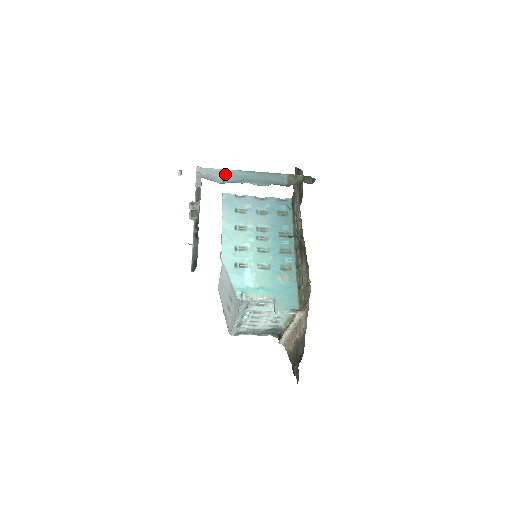
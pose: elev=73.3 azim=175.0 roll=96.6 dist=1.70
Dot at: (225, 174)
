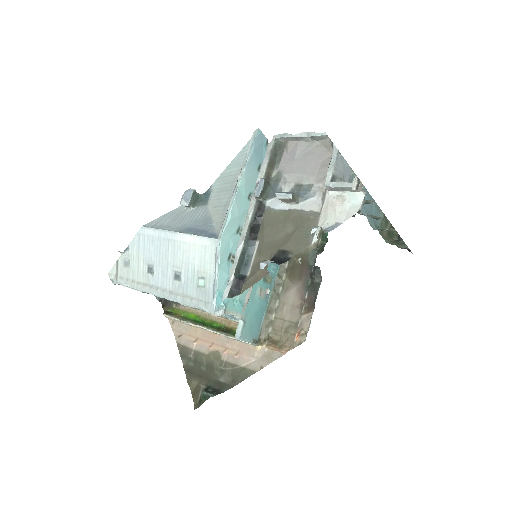
Dot at: occluded
